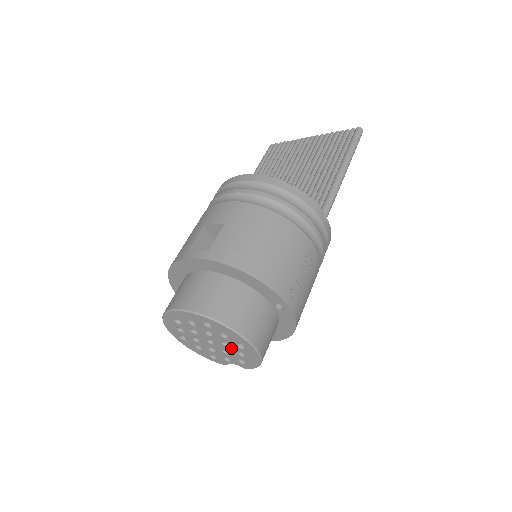
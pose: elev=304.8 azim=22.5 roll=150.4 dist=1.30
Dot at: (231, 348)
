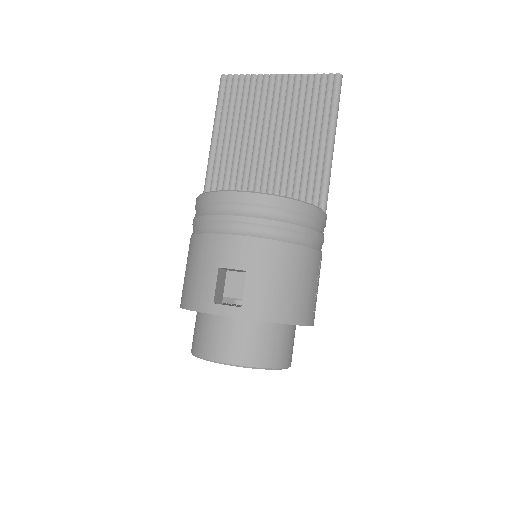
Dot at: occluded
